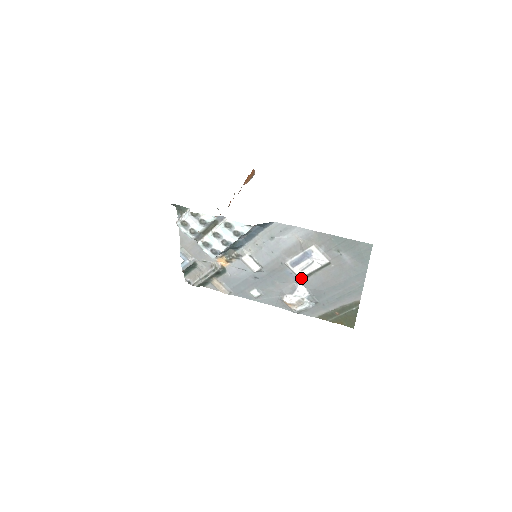
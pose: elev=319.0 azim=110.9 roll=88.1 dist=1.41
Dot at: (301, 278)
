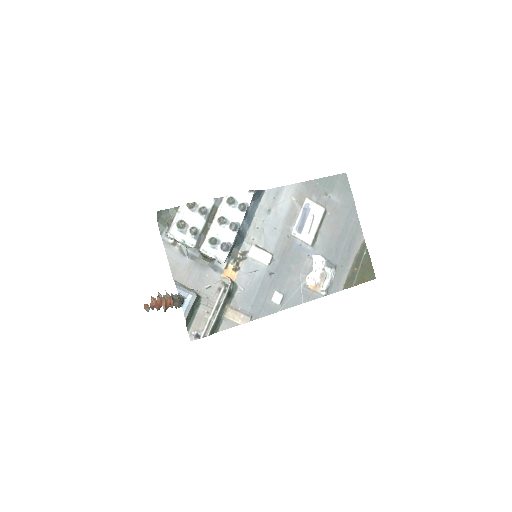
Dot at: (311, 245)
